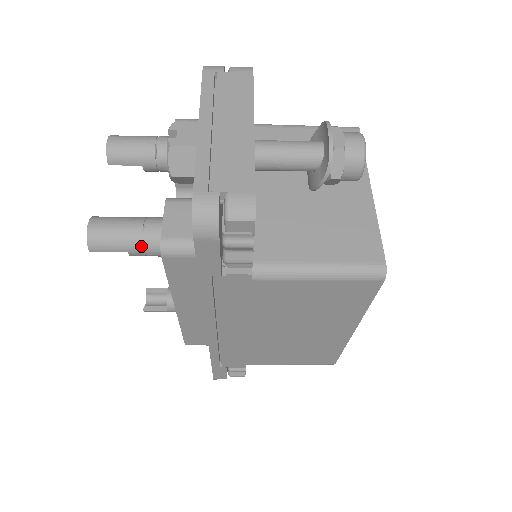
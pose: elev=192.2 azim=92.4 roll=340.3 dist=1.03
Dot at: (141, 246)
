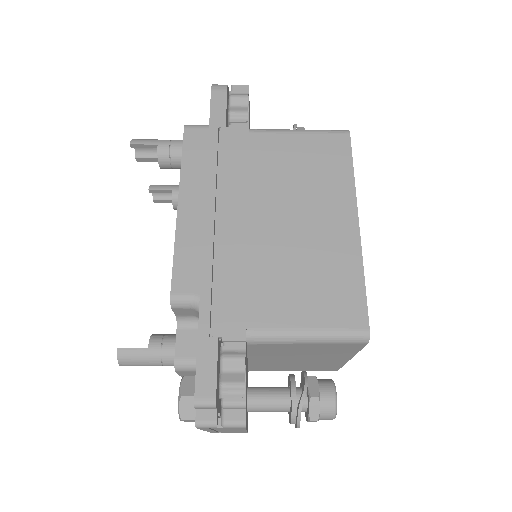
Dot at: (169, 141)
